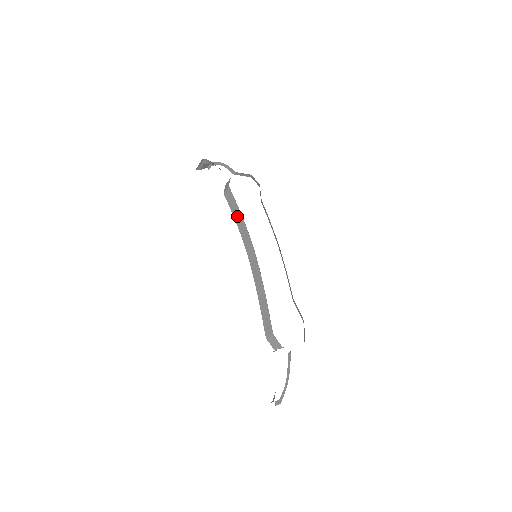
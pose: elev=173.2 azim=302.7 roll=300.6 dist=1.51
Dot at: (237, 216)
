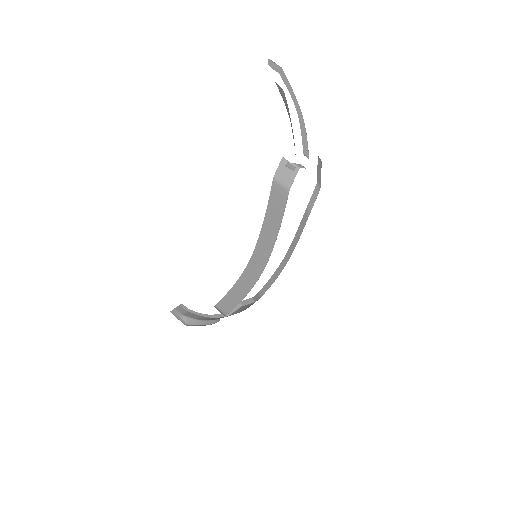
Dot at: (270, 226)
